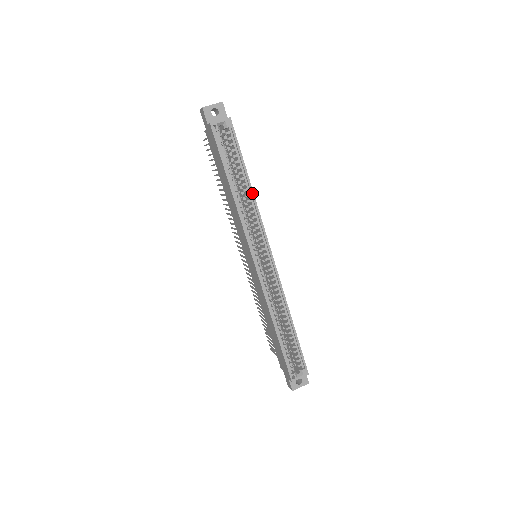
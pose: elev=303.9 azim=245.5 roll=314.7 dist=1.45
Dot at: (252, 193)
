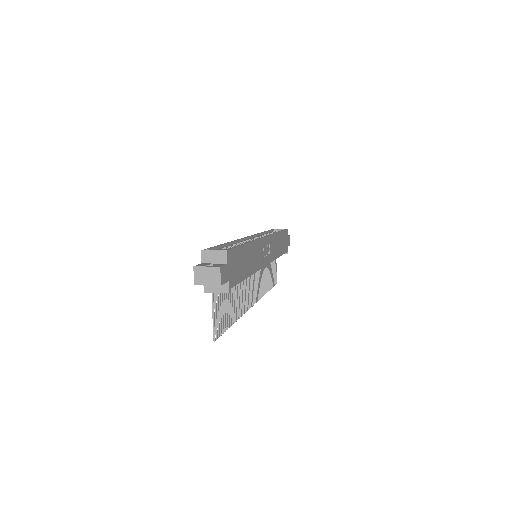
Dot at: (277, 232)
